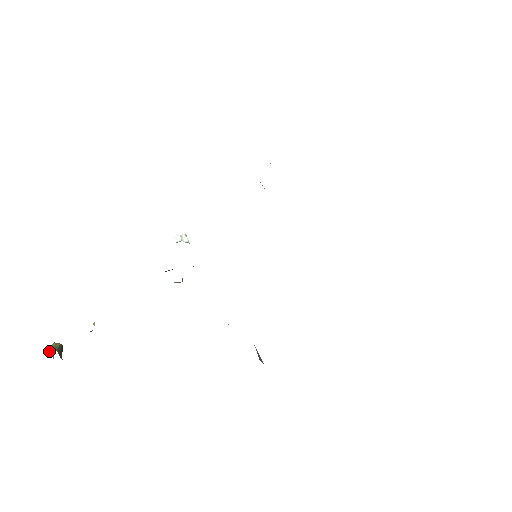
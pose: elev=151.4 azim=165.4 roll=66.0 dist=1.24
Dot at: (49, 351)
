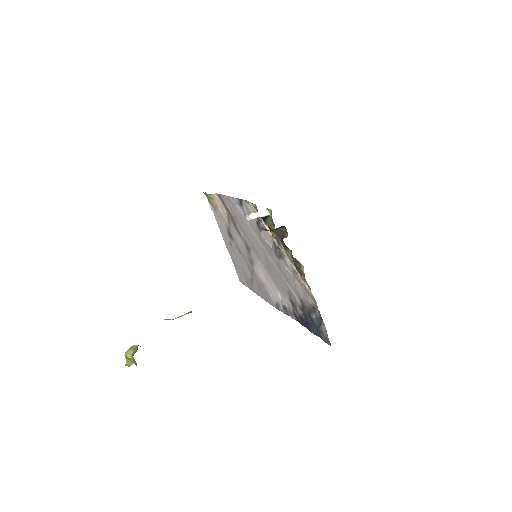
Dot at: (131, 354)
